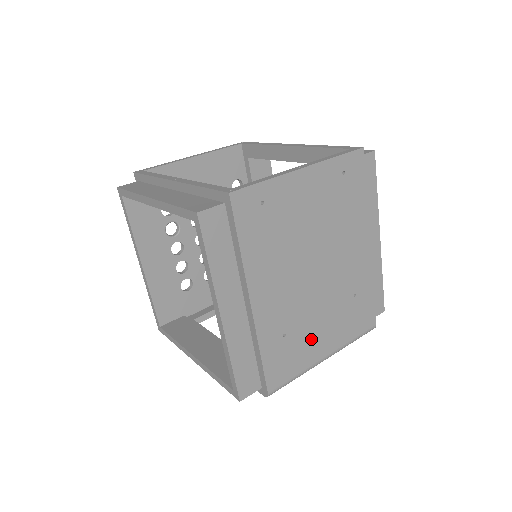
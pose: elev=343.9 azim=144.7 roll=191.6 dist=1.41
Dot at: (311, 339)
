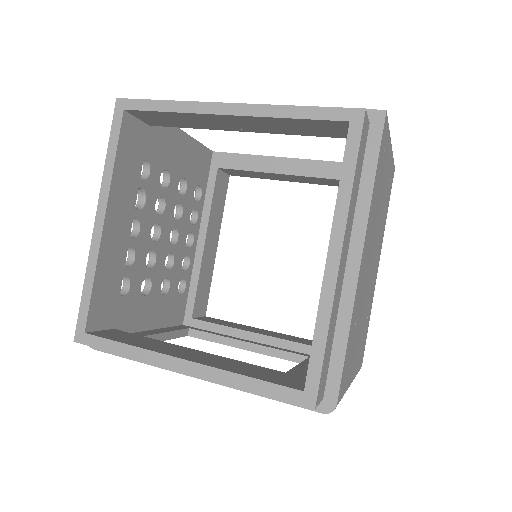
Dot at: (355, 348)
